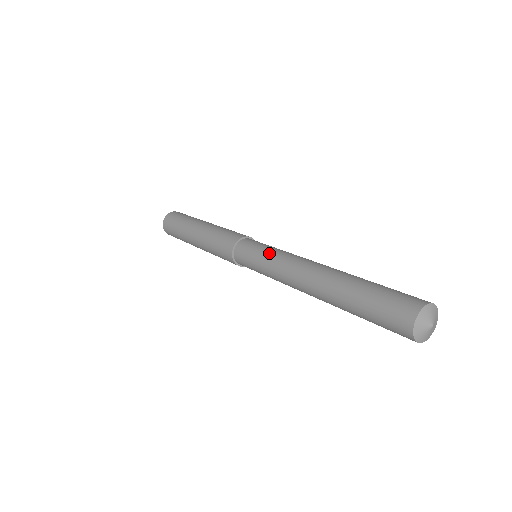
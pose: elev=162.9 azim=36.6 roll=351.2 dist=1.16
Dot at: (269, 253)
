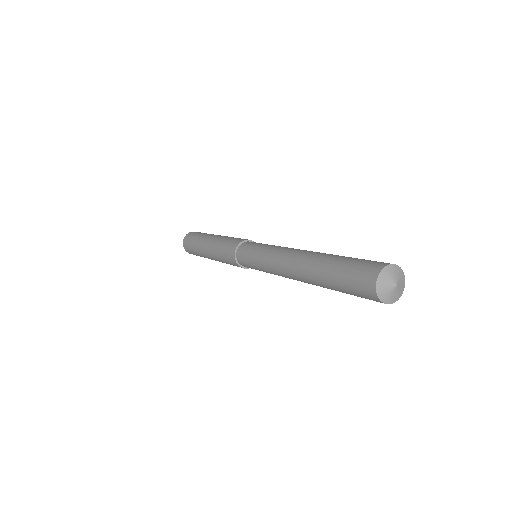
Dot at: (269, 245)
